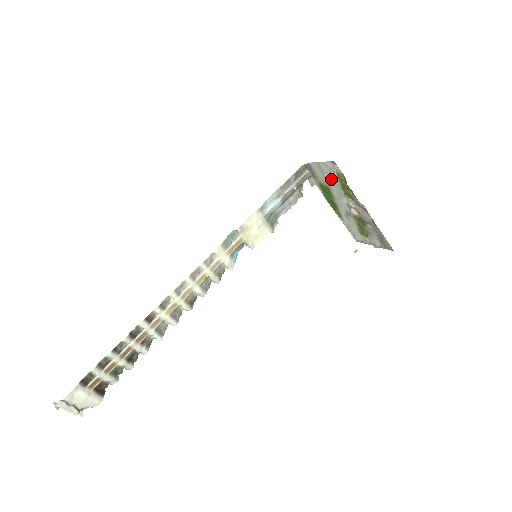
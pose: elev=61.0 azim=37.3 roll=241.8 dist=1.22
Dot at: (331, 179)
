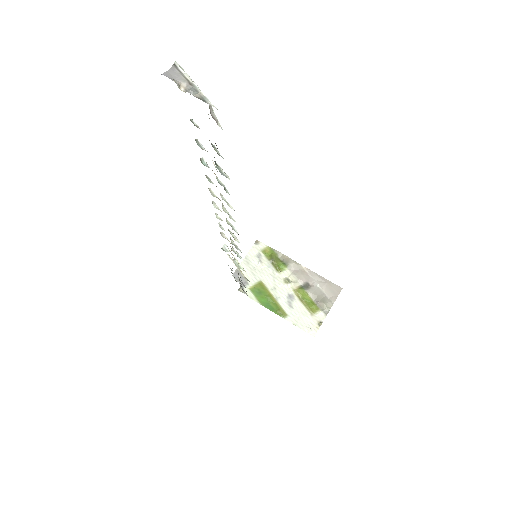
Dot at: (260, 266)
